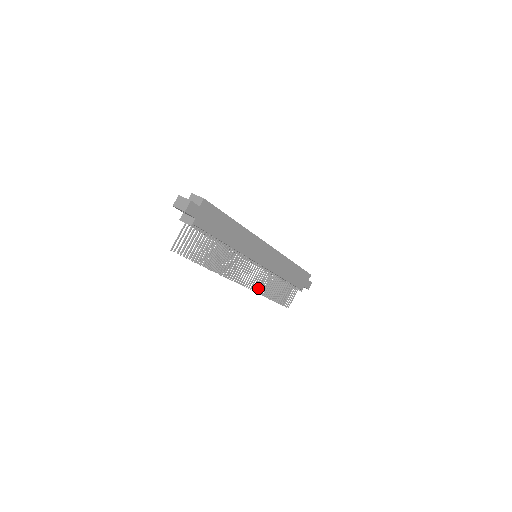
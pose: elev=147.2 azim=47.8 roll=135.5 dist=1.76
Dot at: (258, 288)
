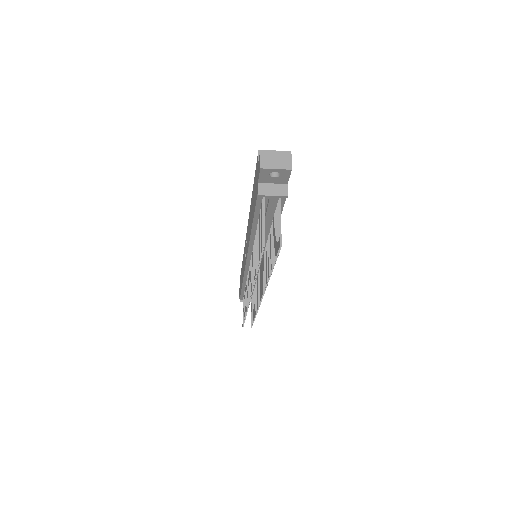
Dot at: (258, 302)
